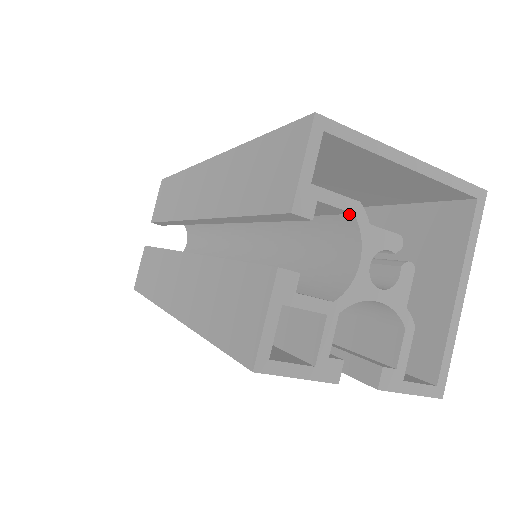
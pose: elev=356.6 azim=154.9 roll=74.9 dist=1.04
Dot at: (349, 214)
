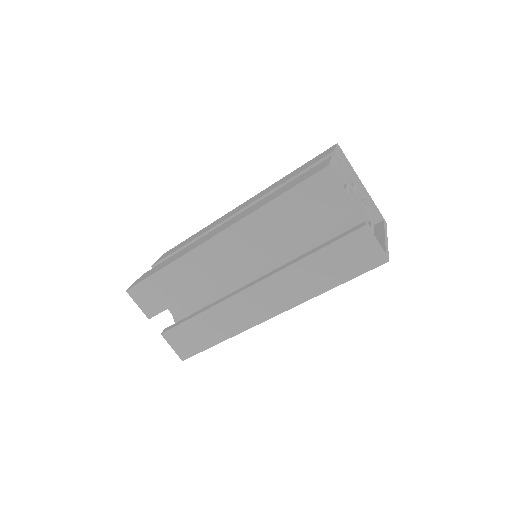
Dot at: (347, 175)
